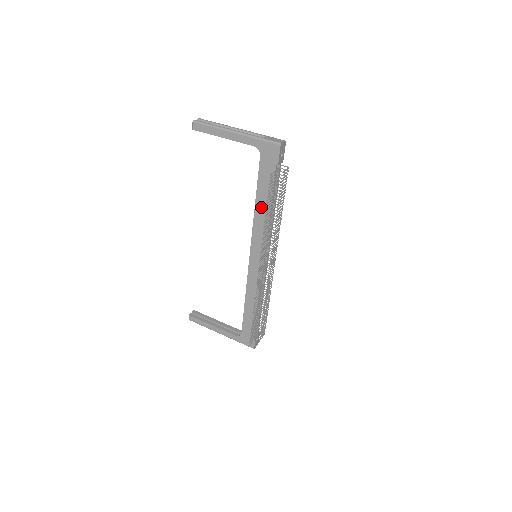
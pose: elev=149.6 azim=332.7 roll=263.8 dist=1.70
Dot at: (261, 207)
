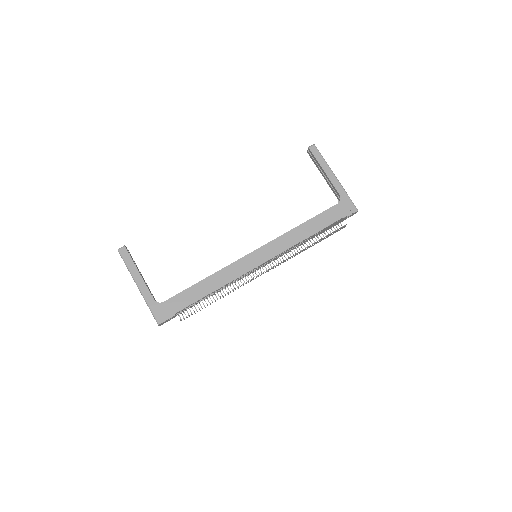
Dot at: (303, 230)
